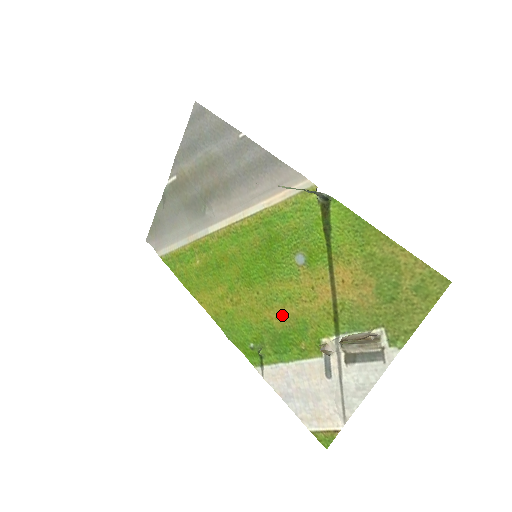
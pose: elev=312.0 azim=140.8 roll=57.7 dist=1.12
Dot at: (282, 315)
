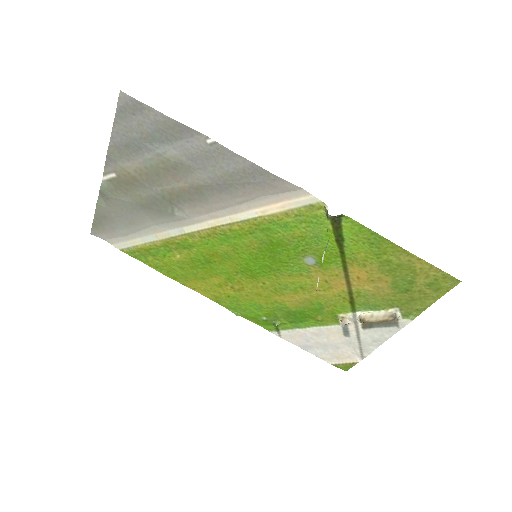
Dot at: (295, 299)
